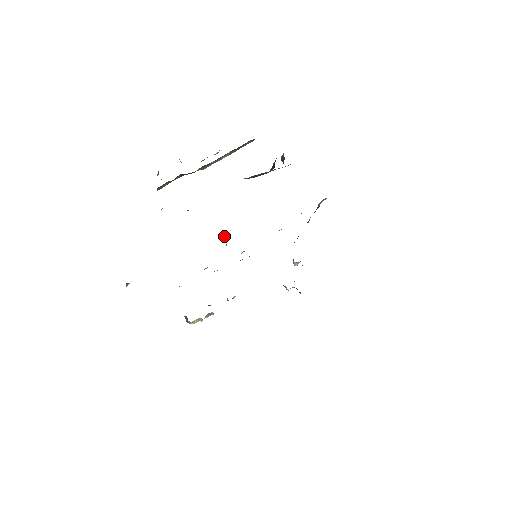
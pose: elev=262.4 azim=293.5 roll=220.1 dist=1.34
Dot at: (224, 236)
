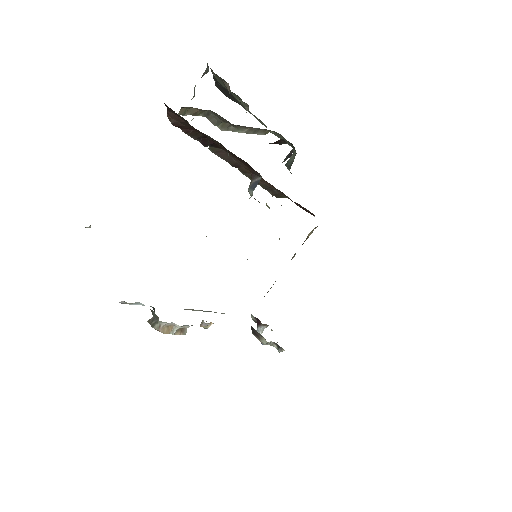
Dot at: (253, 182)
